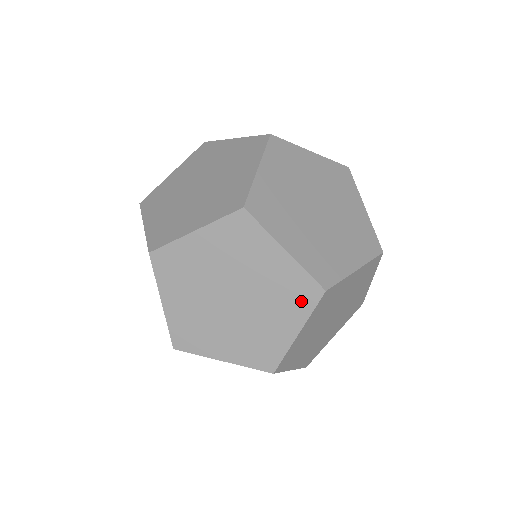
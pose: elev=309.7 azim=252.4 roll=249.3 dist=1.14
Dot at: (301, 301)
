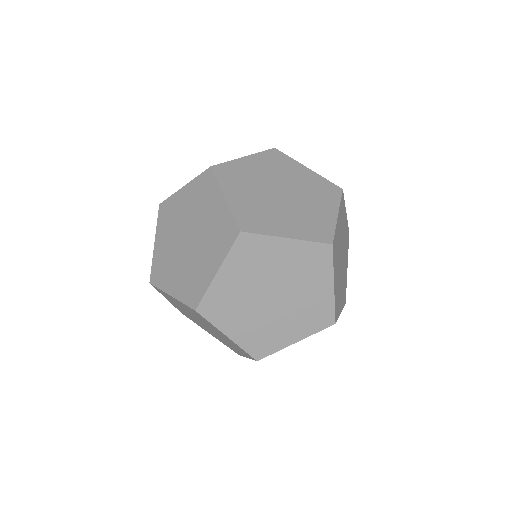
Dot at: (321, 263)
